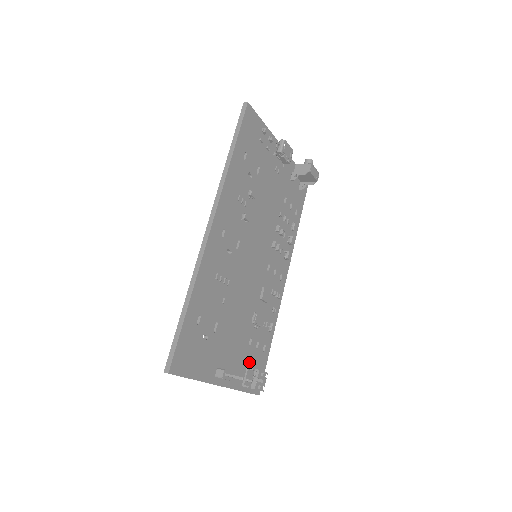
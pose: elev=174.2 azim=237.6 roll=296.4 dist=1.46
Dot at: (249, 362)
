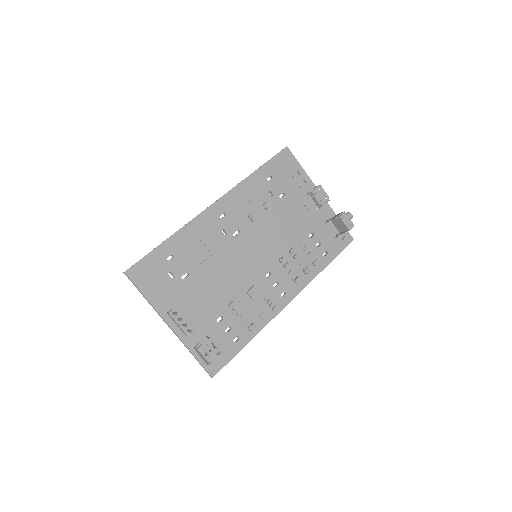
Dot at: (212, 336)
